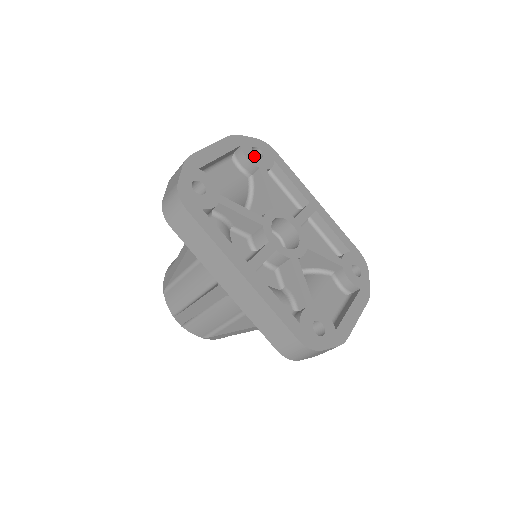
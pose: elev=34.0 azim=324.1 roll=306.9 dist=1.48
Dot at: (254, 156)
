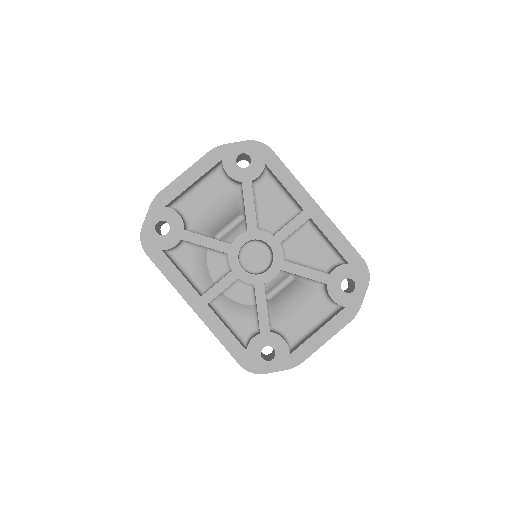
Dot at: (238, 168)
